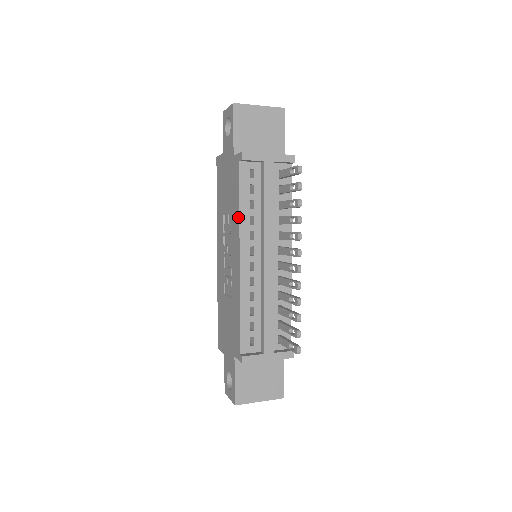
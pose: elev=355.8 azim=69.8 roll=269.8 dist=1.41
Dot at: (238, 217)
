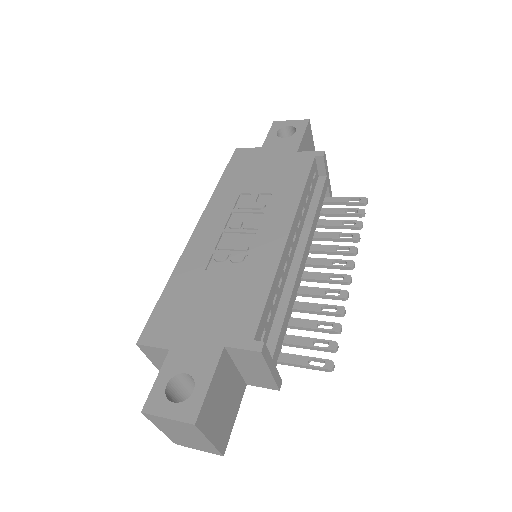
Dot at: (298, 197)
